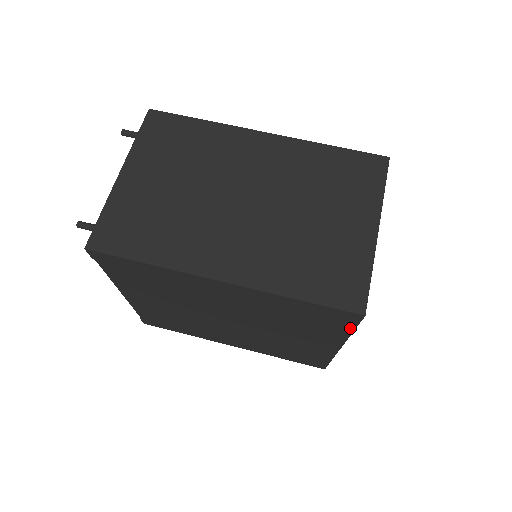
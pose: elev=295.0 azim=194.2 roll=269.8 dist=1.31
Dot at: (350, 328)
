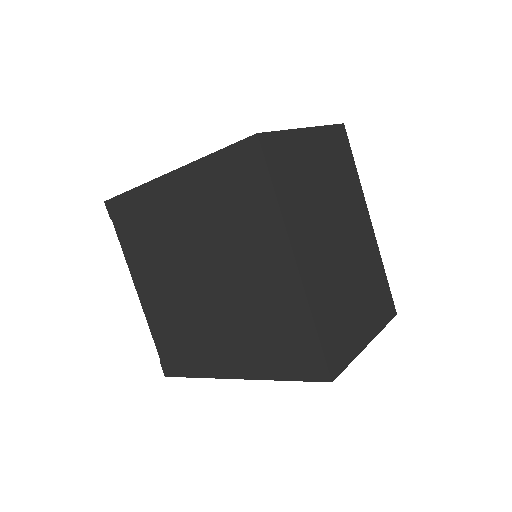
Dot at: (267, 181)
